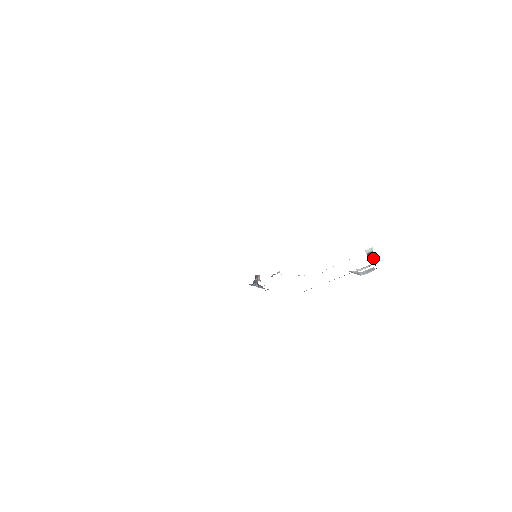
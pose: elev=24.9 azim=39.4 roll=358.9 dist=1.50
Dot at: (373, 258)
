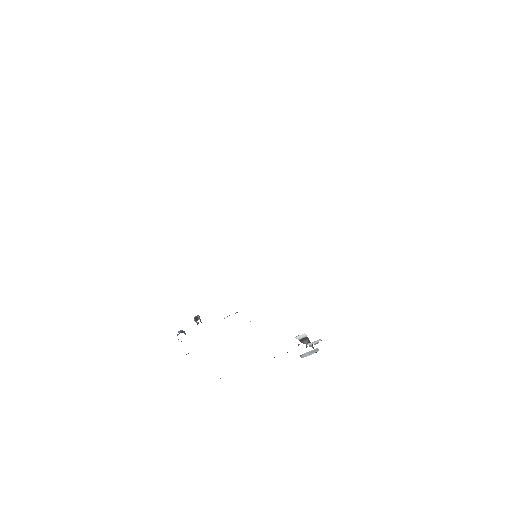
Dot at: occluded
